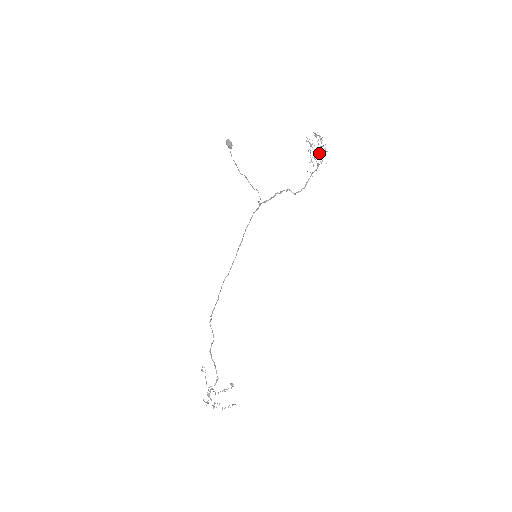
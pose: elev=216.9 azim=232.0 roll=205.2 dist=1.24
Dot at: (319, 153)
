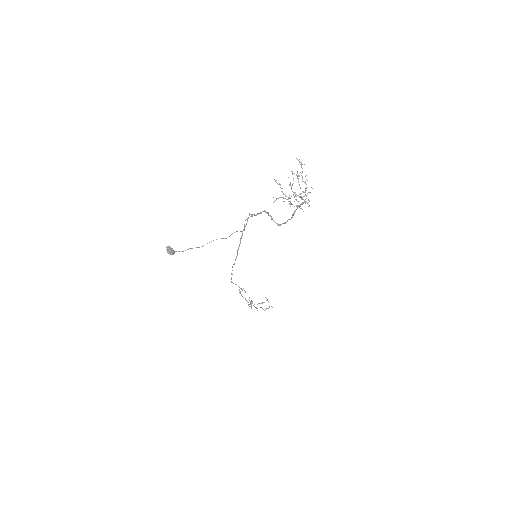
Dot at: (300, 196)
